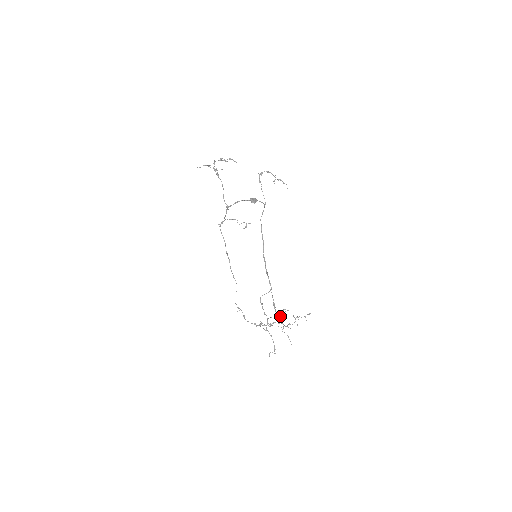
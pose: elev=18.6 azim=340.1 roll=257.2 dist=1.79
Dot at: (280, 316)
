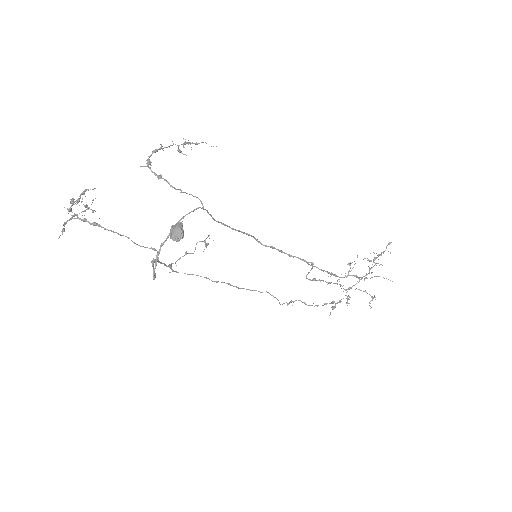
Dot at: occluded
